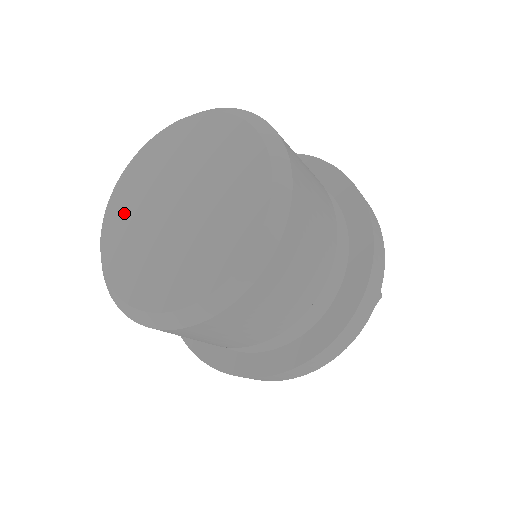
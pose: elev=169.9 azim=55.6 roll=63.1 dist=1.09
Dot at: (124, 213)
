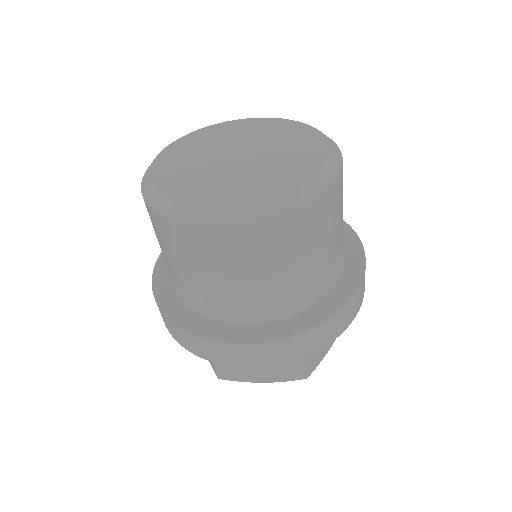
Dot at: (176, 165)
